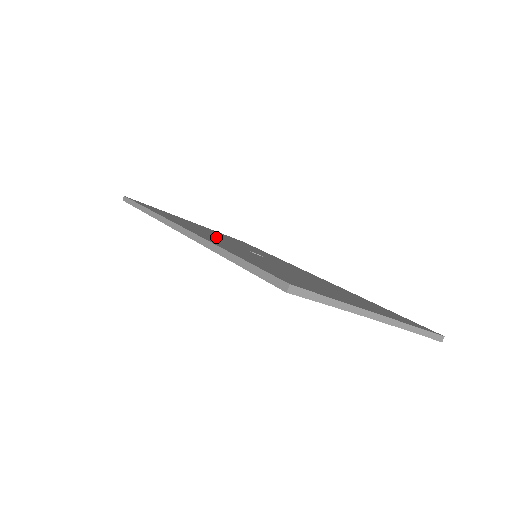
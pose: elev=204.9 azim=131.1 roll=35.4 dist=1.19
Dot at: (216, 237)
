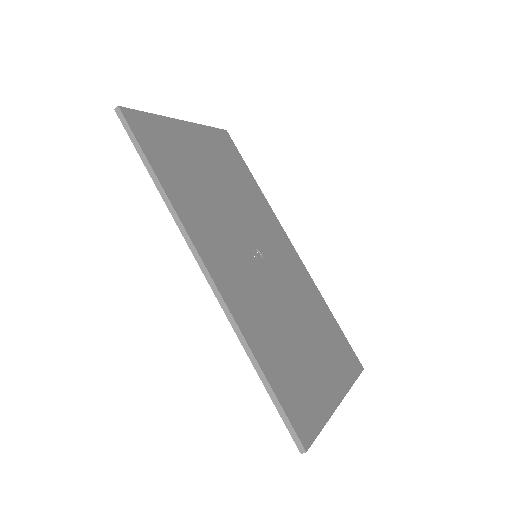
Dot at: (227, 236)
